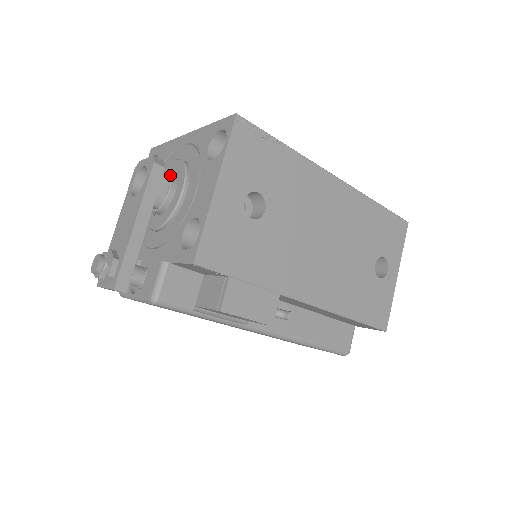
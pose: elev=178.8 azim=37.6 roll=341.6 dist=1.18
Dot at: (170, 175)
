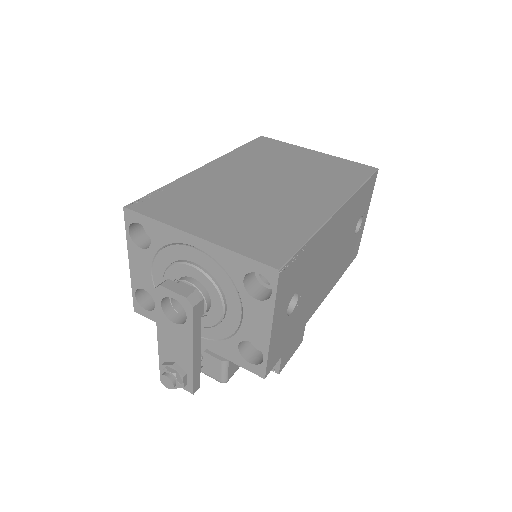
Dot at: (200, 292)
